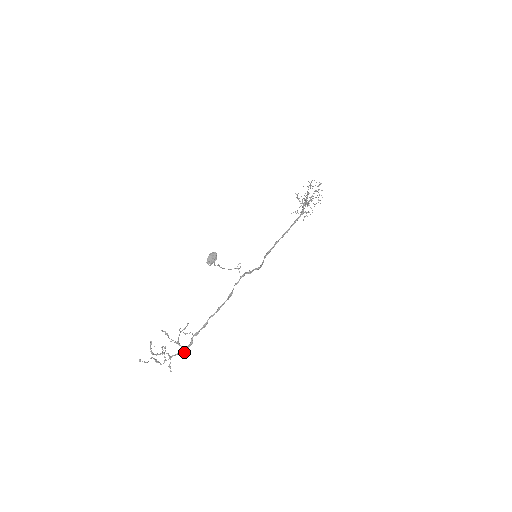
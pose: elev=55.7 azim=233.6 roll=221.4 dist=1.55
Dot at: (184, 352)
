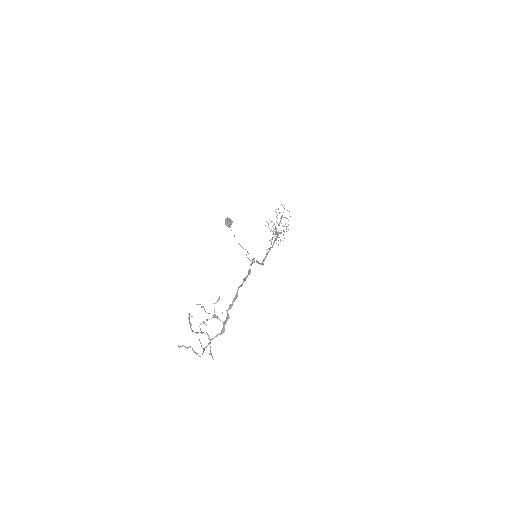
Dot at: (223, 329)
